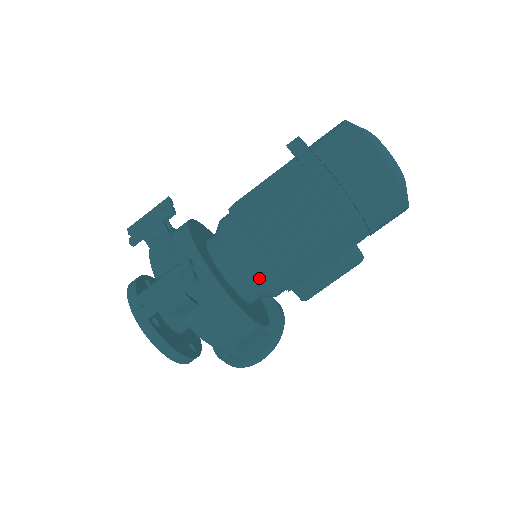
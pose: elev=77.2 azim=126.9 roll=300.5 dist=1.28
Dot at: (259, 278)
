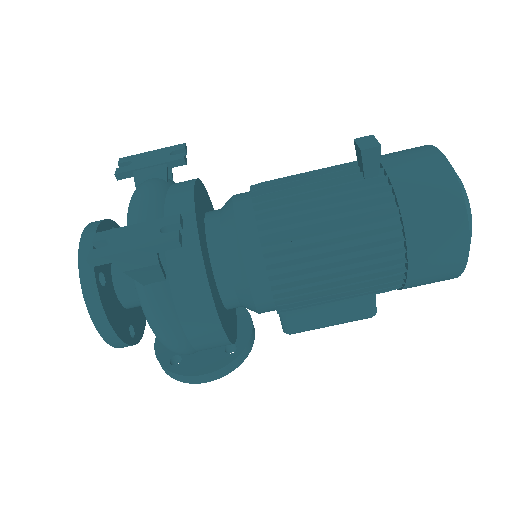
Dot at: (253, 280)
